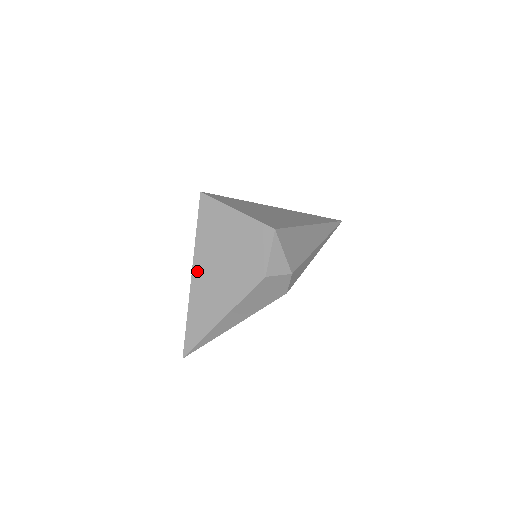
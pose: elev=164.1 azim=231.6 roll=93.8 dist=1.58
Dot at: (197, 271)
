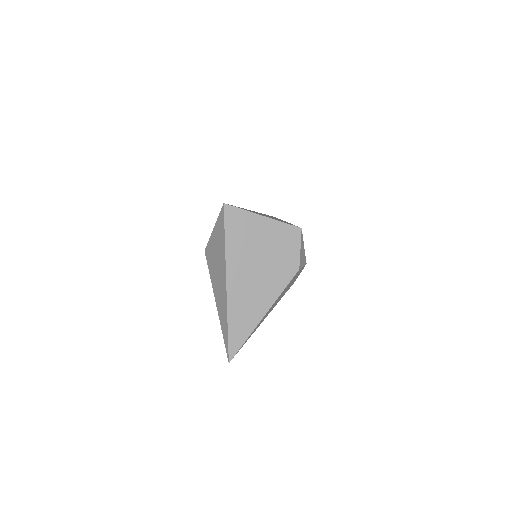
Dot at: (232, 278)
